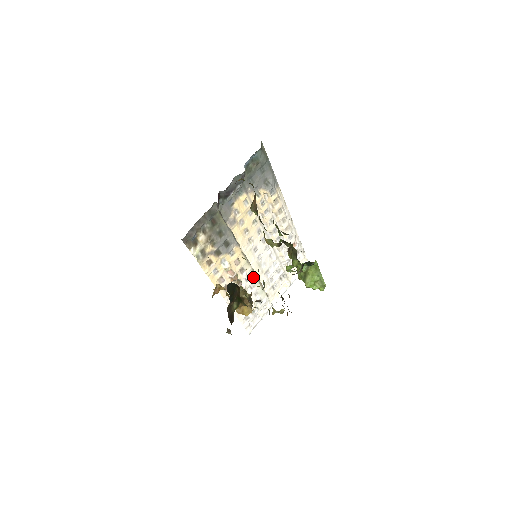
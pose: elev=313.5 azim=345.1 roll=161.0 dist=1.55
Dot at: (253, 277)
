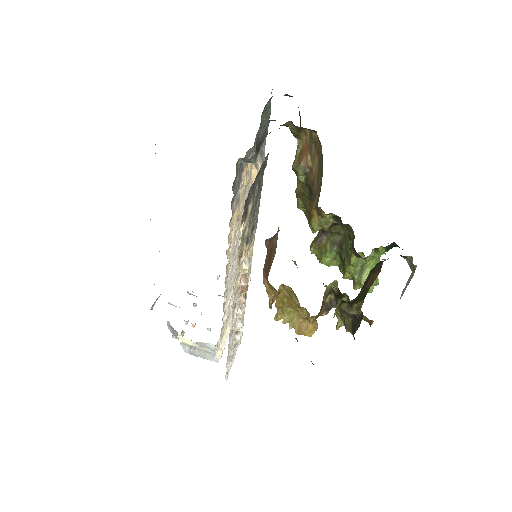
Dot at: occluded
